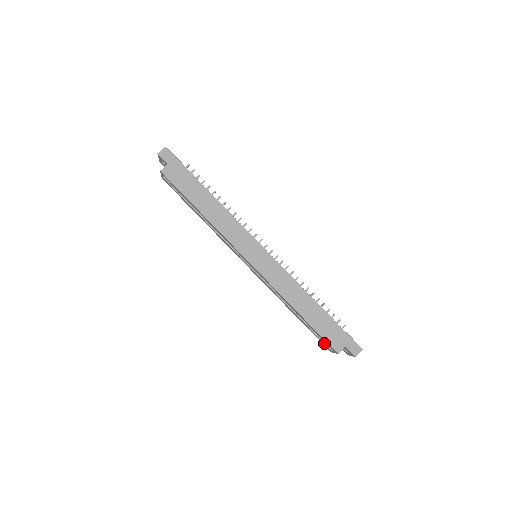
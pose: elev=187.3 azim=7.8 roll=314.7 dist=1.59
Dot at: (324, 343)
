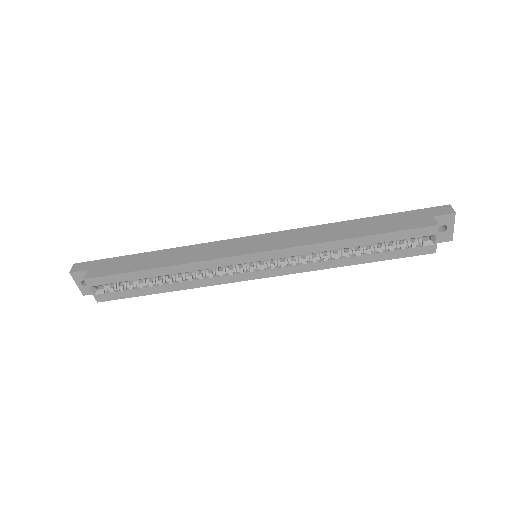
Dot at: (417, 247)
